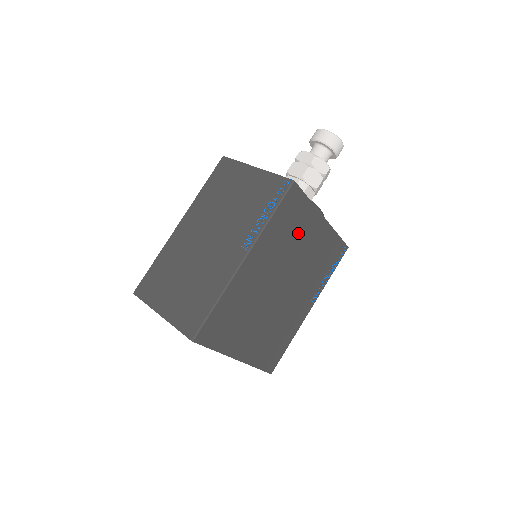
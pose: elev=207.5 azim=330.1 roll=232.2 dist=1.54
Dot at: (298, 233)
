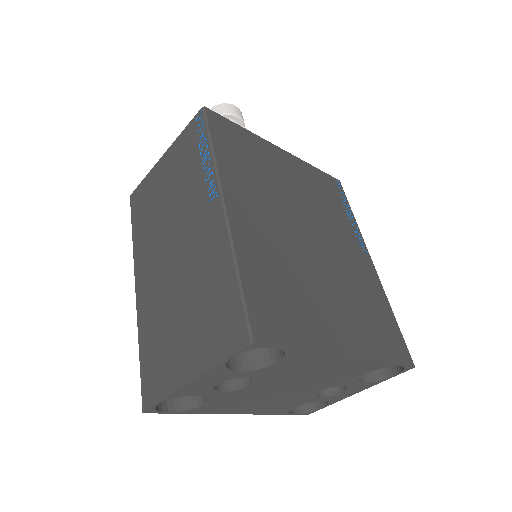
Dot at: (265, 167)
